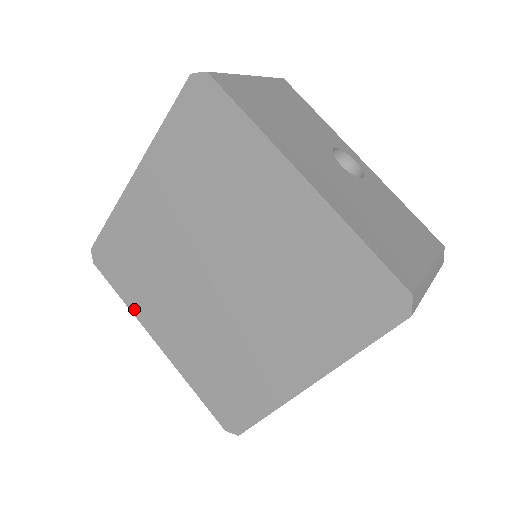
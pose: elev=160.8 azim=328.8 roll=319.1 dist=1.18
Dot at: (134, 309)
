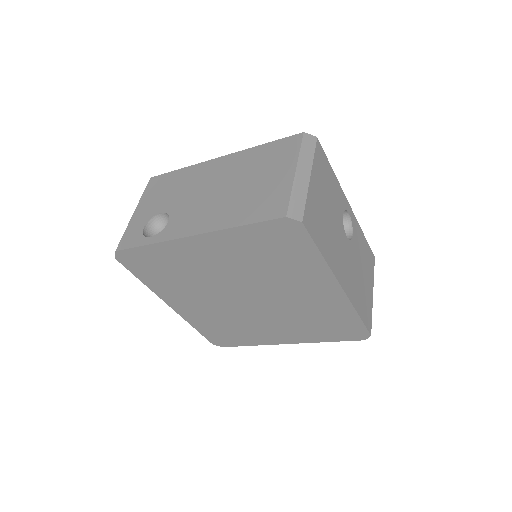
Dot at: (154, 289)
